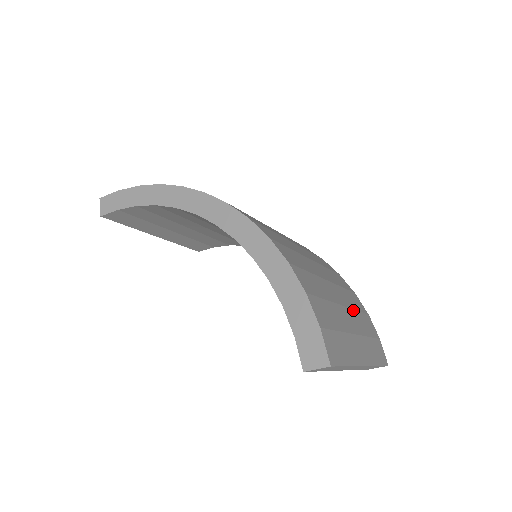
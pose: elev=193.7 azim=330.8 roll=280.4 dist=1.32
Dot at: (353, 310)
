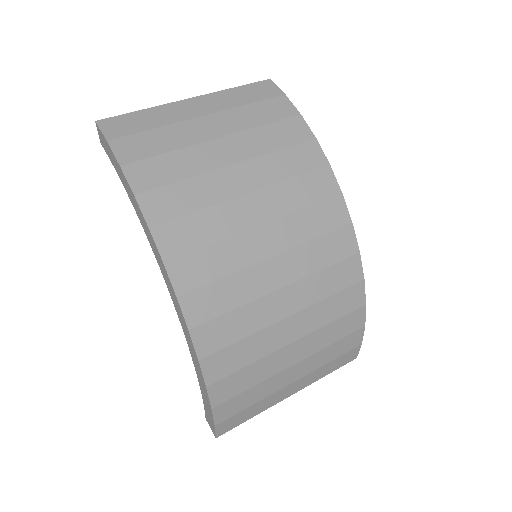
Dot at: (320, 351)
